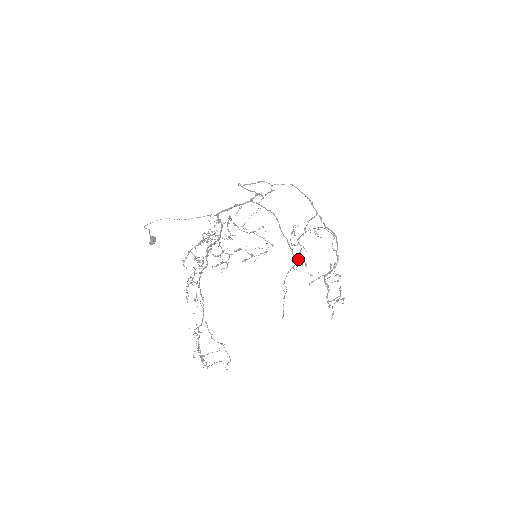
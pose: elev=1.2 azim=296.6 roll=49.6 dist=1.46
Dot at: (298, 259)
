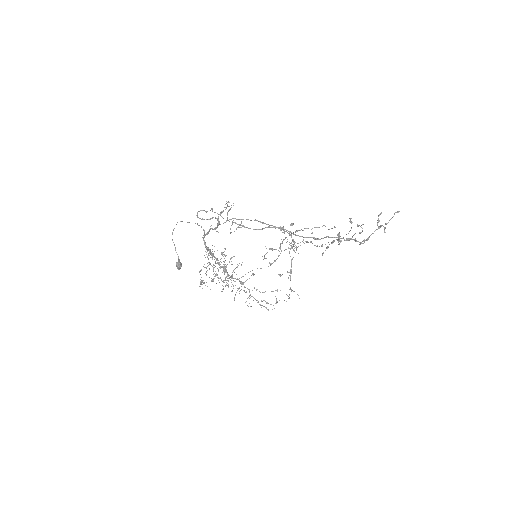
Dot at: (296, 248)
